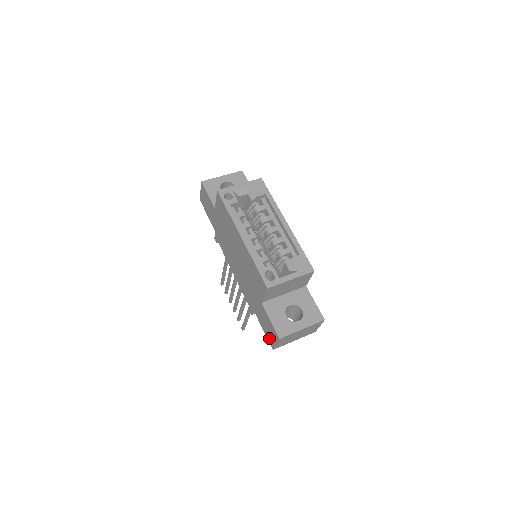
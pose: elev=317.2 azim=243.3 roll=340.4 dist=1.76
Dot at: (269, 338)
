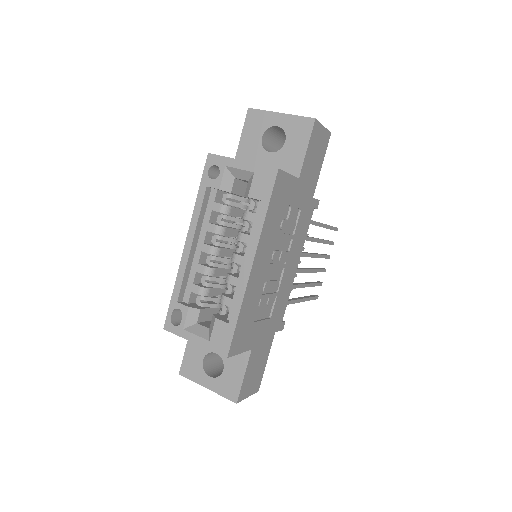
Dot at: occluded
